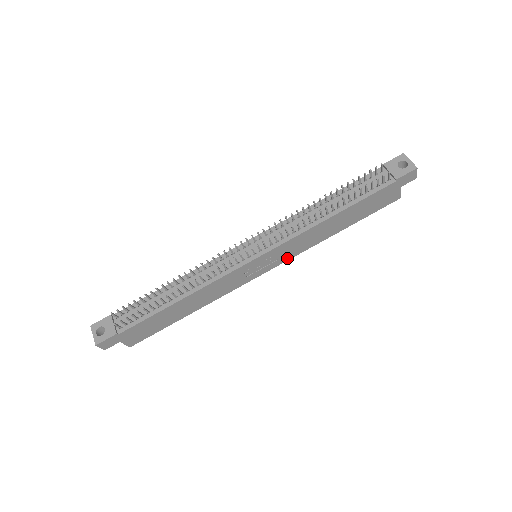
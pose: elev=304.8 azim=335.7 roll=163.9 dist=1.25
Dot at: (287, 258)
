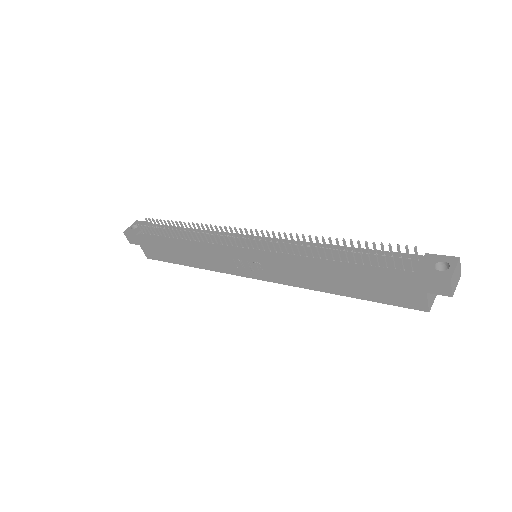
Dot at: (278, 280)
